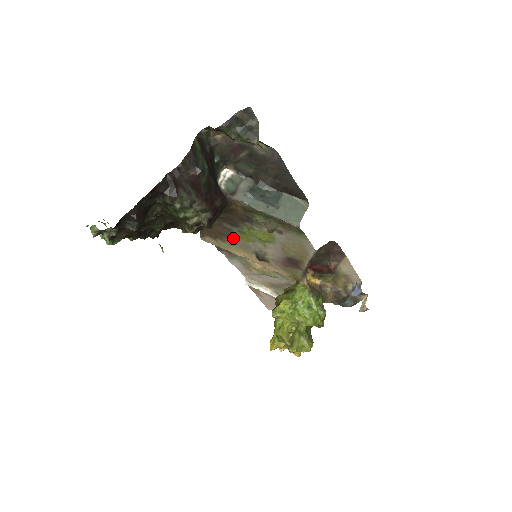
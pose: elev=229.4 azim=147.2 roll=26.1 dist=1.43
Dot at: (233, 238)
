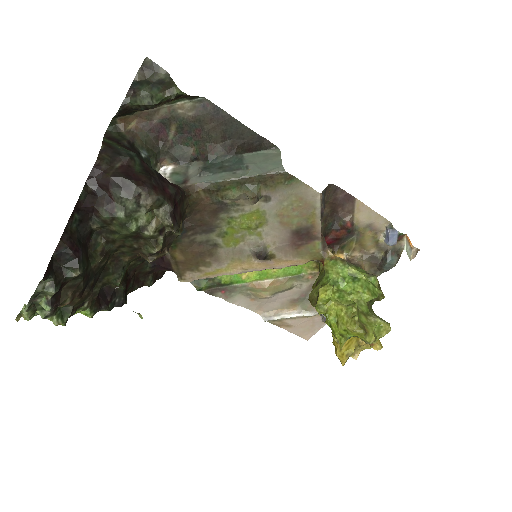
Dot at: (217, 252)
